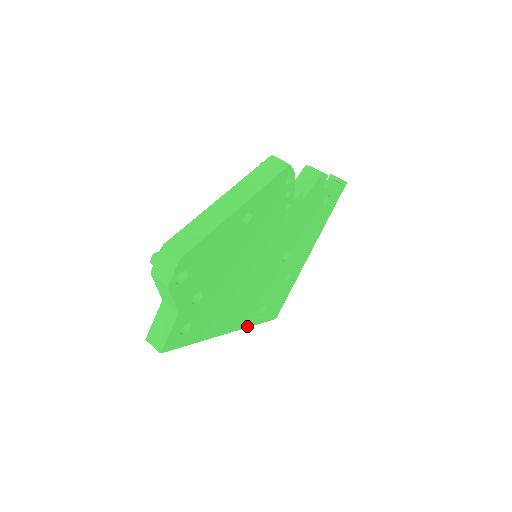
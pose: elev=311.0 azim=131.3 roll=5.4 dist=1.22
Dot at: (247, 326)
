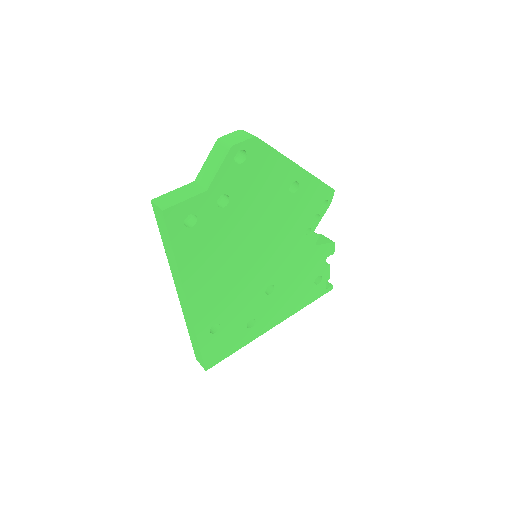
Dot at: (196, 327)
